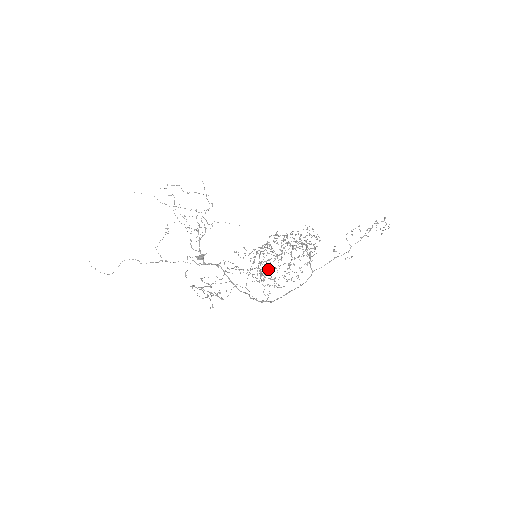
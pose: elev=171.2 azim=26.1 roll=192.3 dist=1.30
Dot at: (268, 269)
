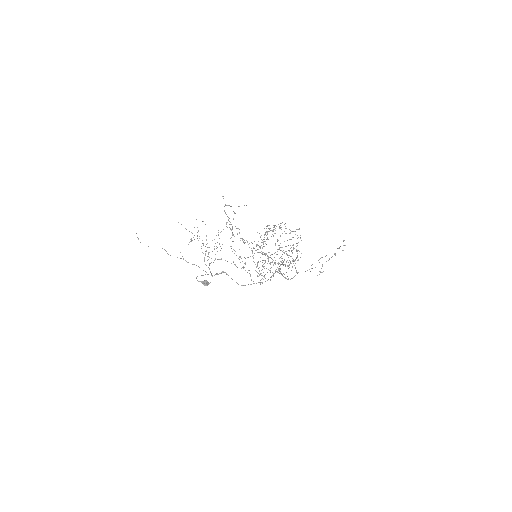
Dot at: occluded
